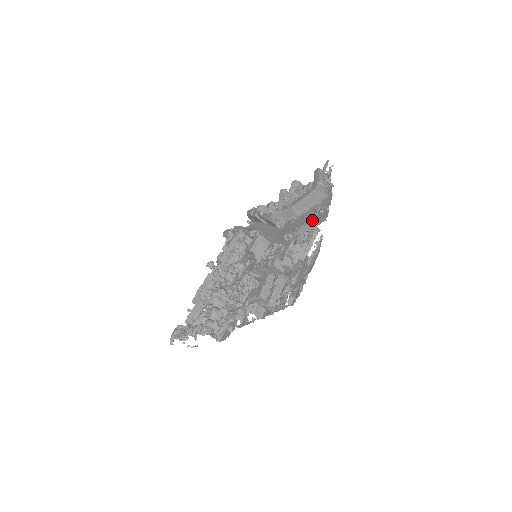
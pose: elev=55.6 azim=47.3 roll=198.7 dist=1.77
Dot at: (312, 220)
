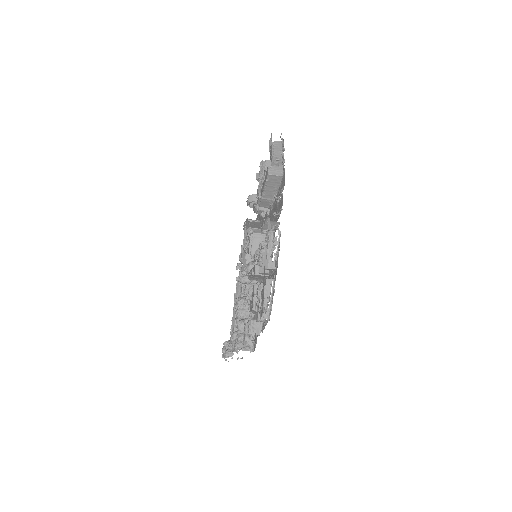
Dot at: (266, 219)
